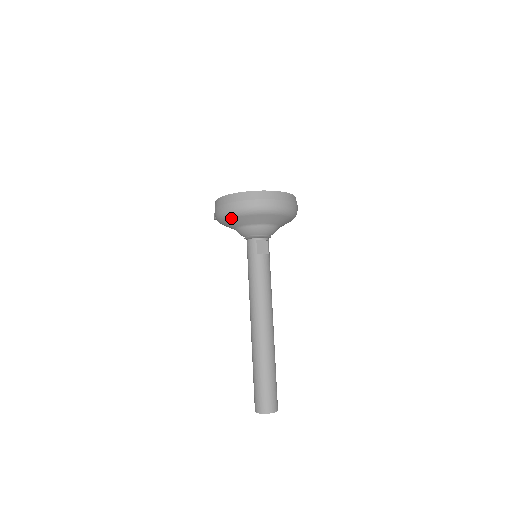
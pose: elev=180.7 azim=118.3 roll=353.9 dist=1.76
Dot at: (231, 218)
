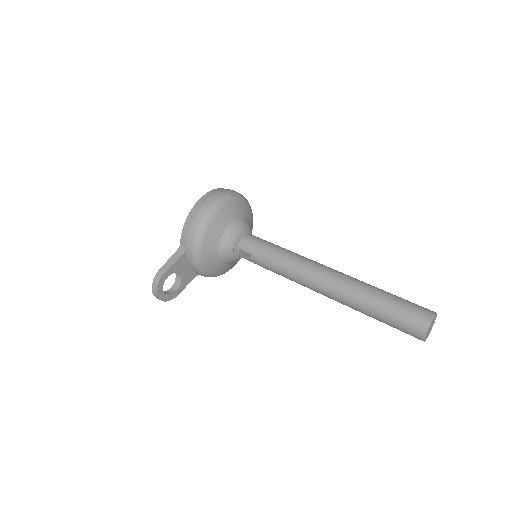
Dot at: (227, 204)
